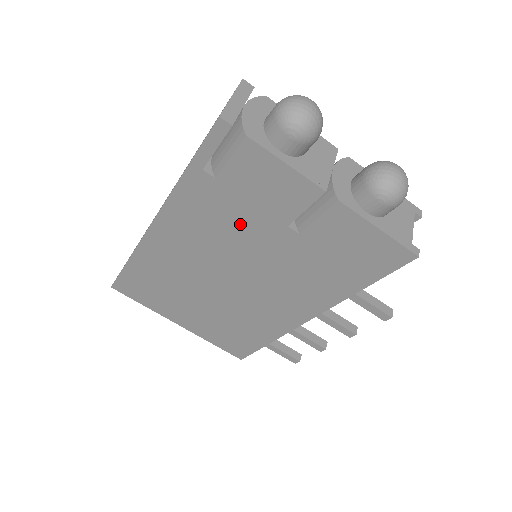
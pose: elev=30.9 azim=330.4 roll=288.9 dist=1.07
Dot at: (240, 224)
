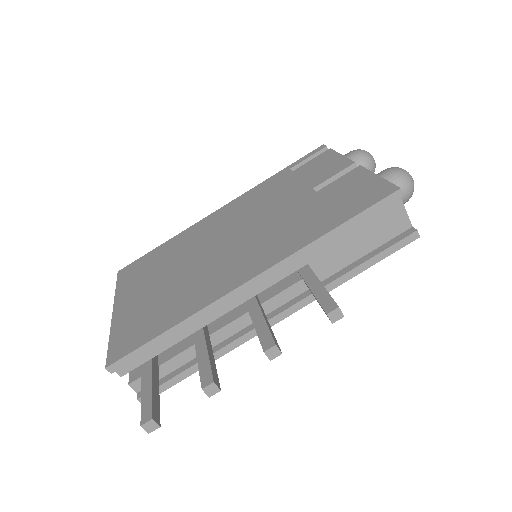
Dot at: (280, 195)
